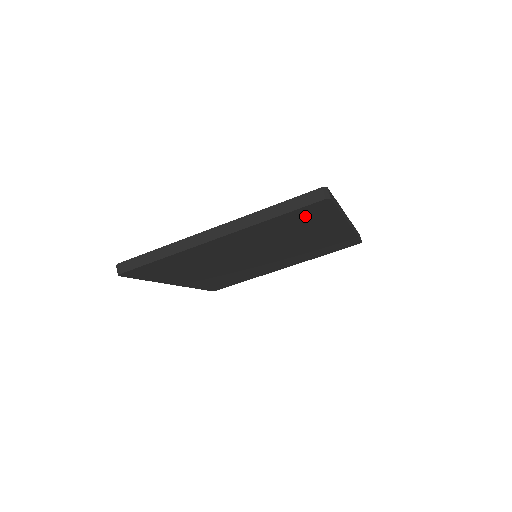
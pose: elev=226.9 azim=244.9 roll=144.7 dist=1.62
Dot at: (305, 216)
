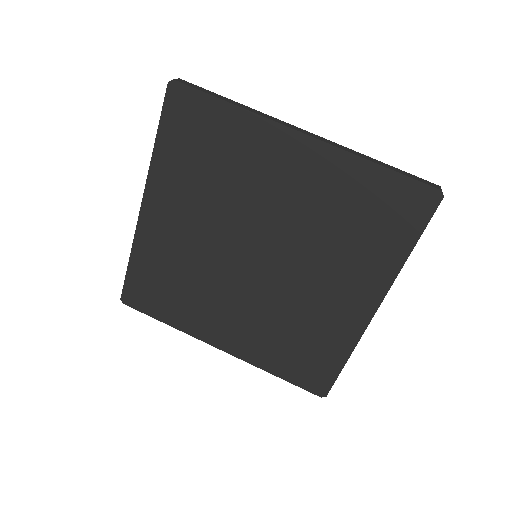
Dot at: (390, 209)
